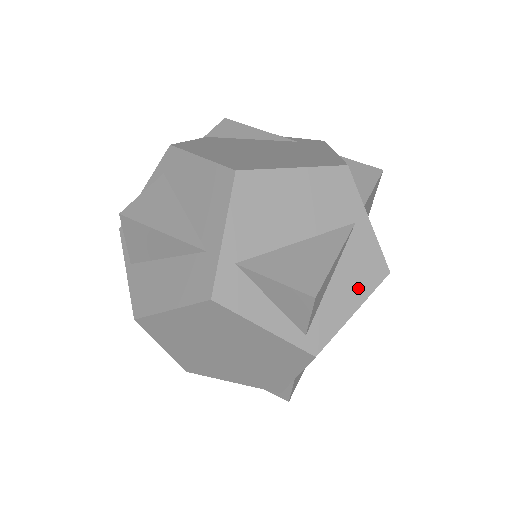
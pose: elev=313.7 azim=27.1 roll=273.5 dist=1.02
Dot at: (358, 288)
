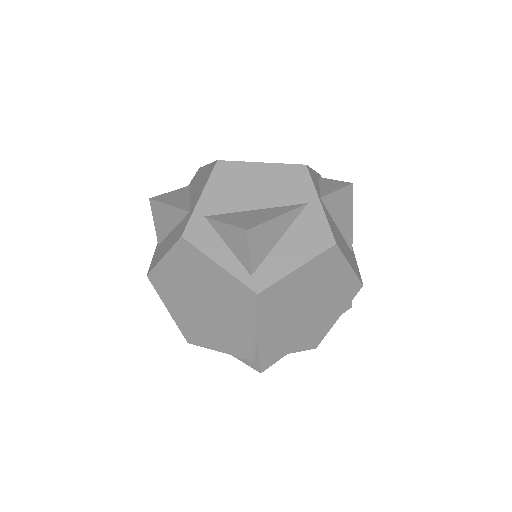
Dot at: (304, 250)
